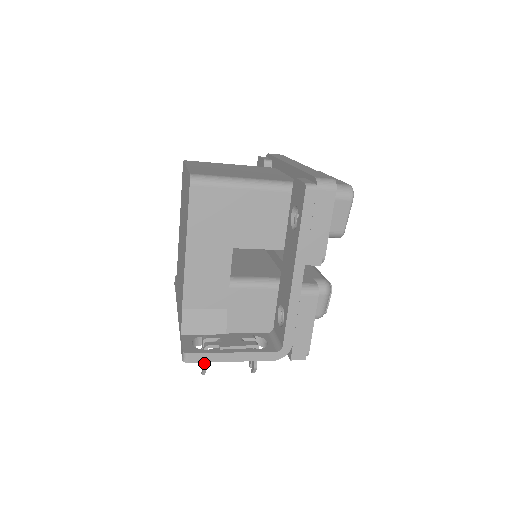
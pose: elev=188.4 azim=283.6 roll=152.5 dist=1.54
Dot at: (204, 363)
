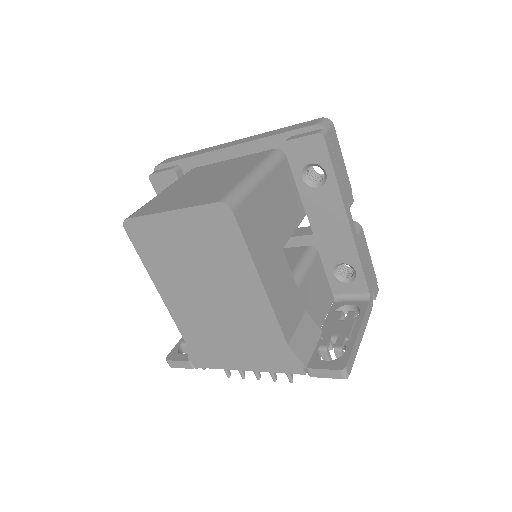
Dot at: occluded
